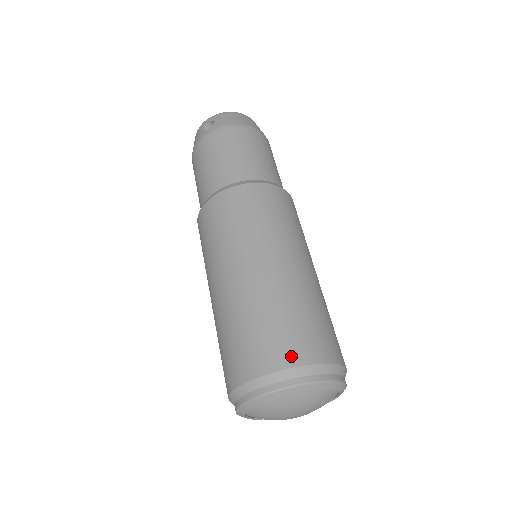
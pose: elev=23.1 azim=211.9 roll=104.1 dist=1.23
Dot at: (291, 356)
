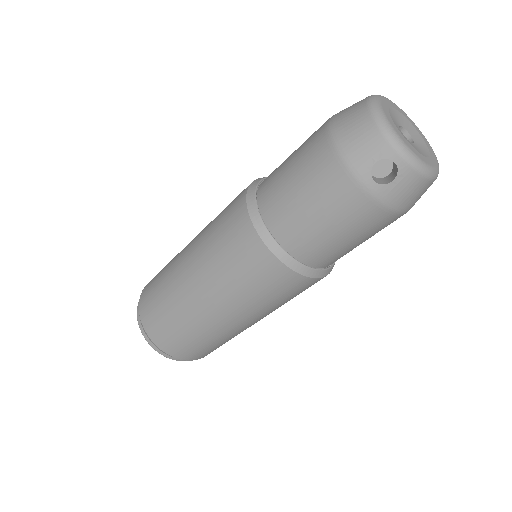
Dot at: (190, 357)
